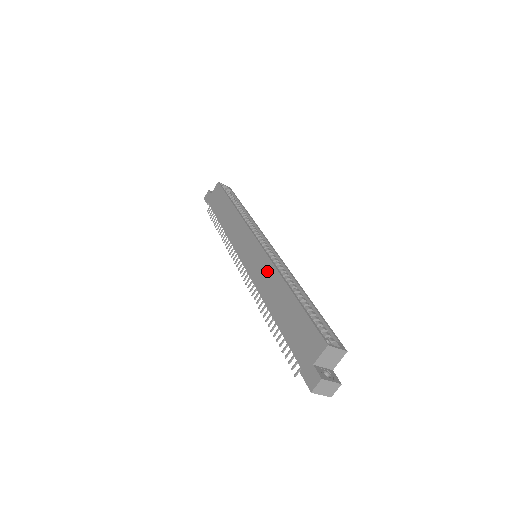
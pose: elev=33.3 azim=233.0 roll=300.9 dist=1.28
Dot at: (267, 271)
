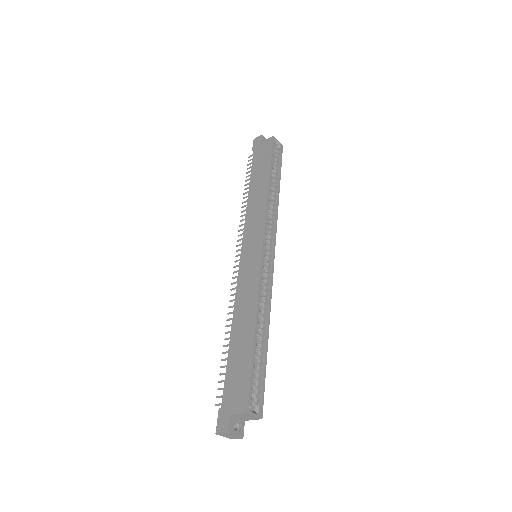
Dot at: (251, 290)
